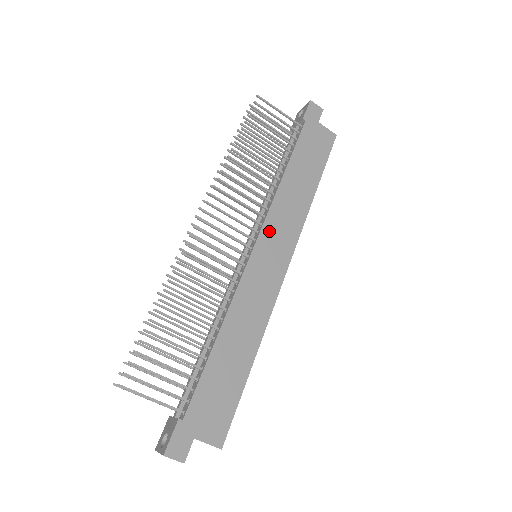
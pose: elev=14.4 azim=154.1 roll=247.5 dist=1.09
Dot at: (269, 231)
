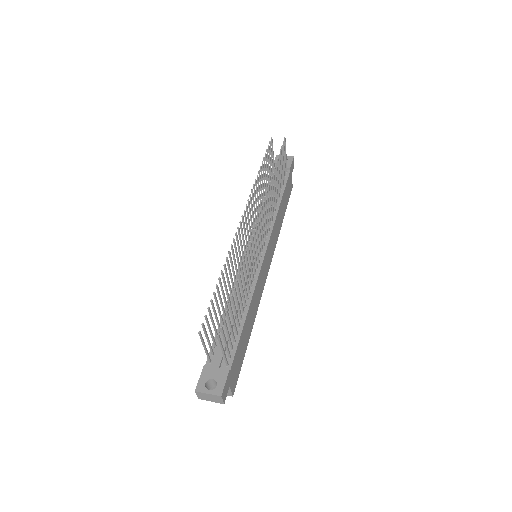
Dot at: (270, 242)
